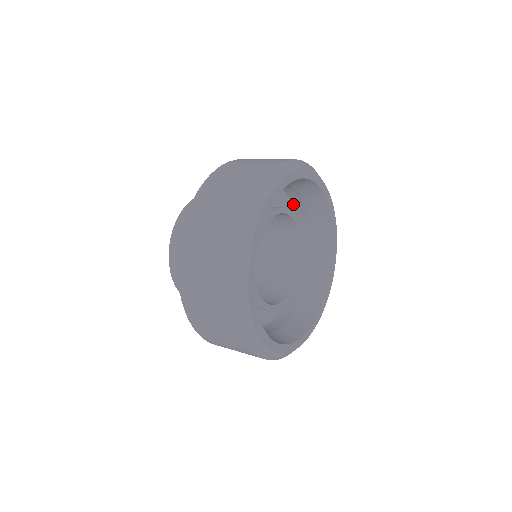
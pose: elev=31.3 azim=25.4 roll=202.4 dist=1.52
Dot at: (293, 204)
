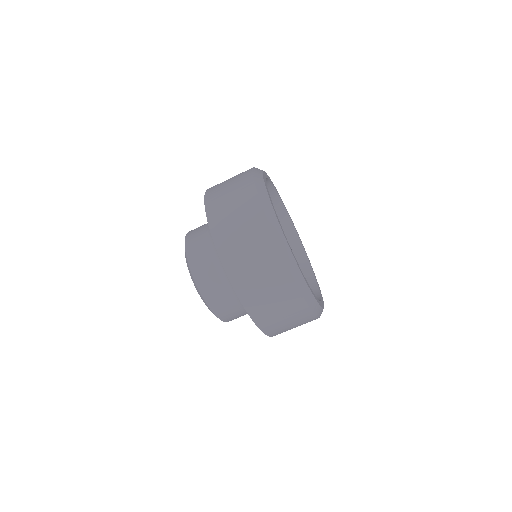
Dot at: occluded
